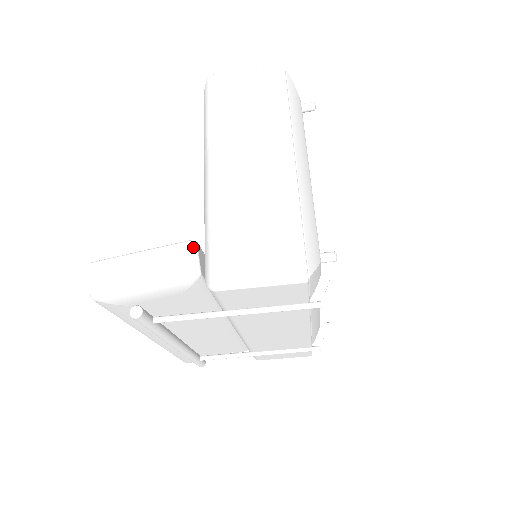
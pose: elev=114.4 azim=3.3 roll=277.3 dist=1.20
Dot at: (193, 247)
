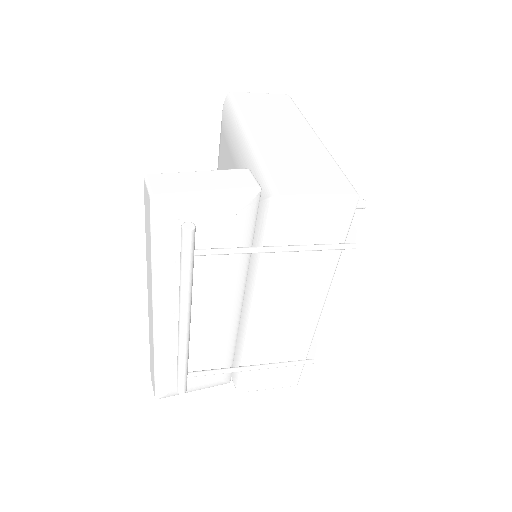
Dot at: (249, 172)
